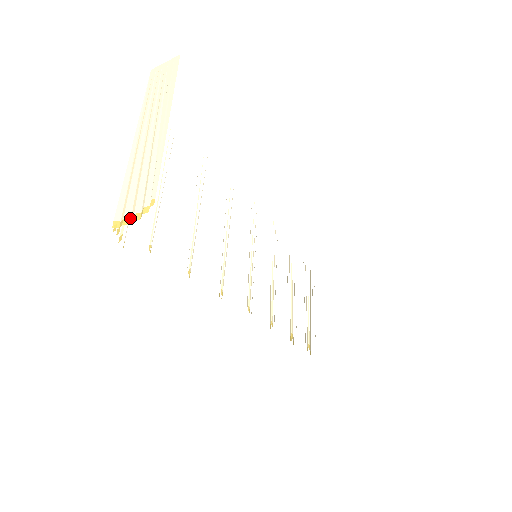
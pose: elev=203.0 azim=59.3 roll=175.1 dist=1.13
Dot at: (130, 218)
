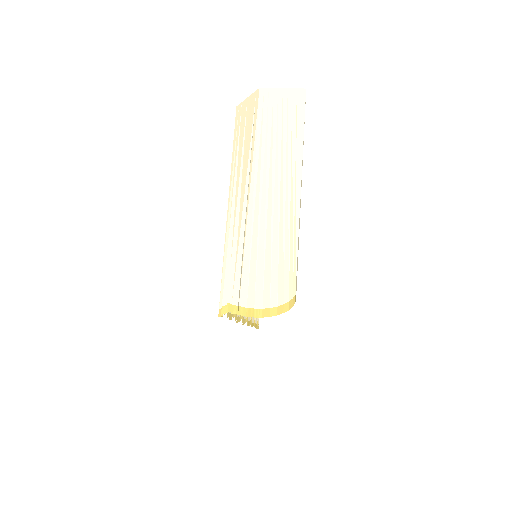
Dot at: (262, 309)
